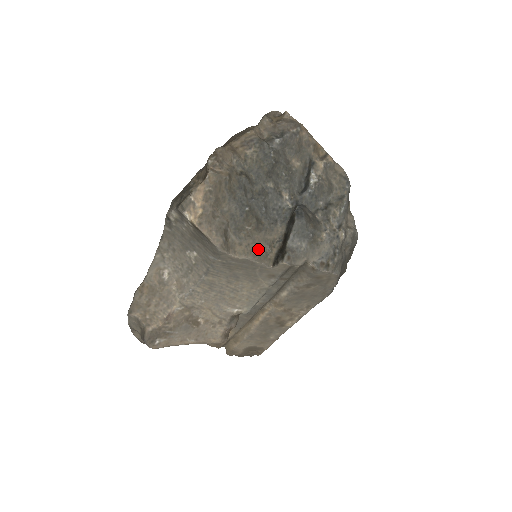
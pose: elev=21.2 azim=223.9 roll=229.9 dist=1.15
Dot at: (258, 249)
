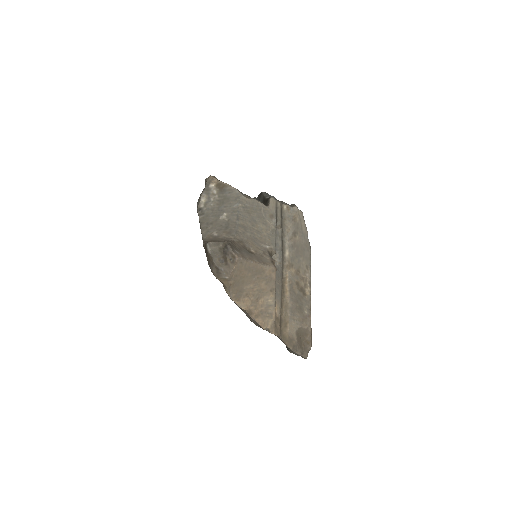
Dot at: occluded
